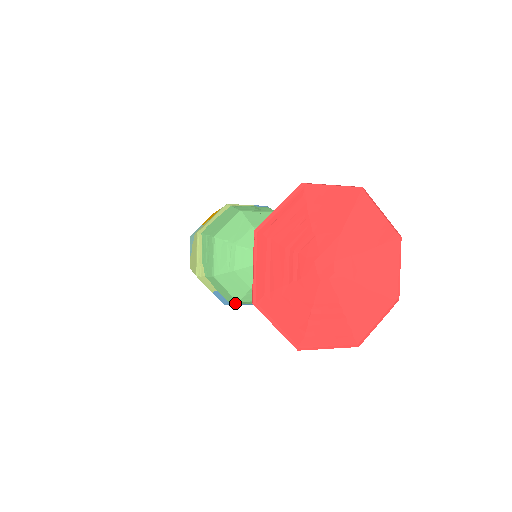
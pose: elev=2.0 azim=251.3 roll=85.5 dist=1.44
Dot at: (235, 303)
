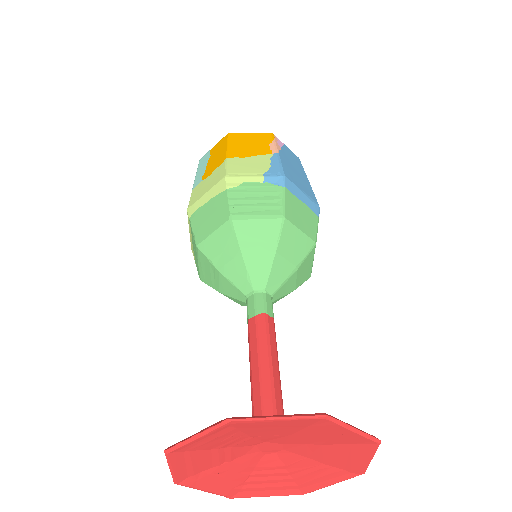
Dot at: occluded
